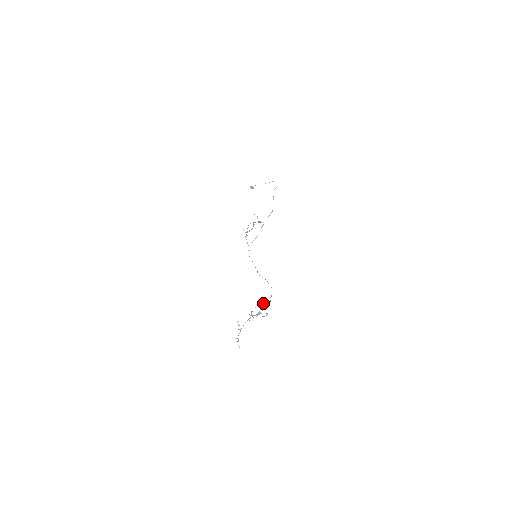
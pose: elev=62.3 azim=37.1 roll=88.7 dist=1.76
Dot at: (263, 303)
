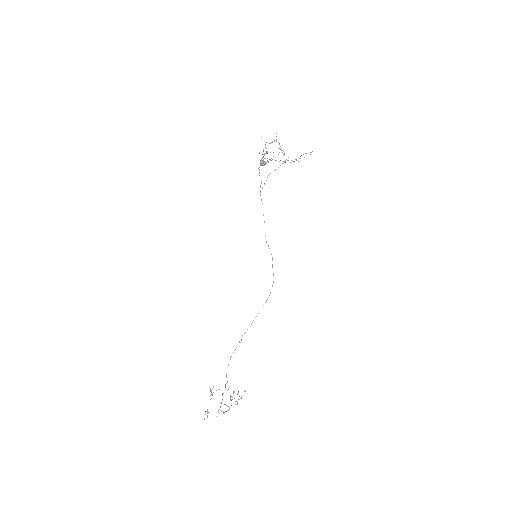
Dot at: occluded
